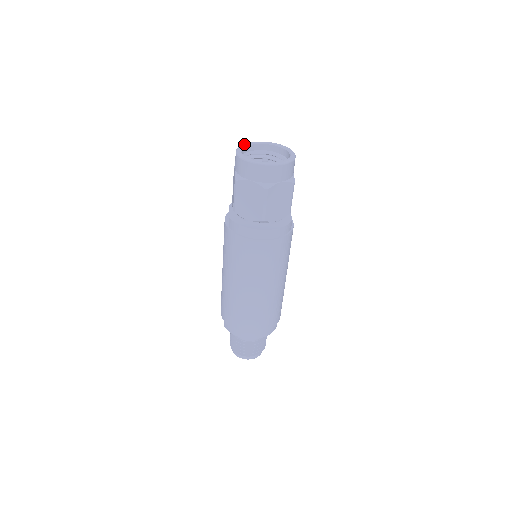
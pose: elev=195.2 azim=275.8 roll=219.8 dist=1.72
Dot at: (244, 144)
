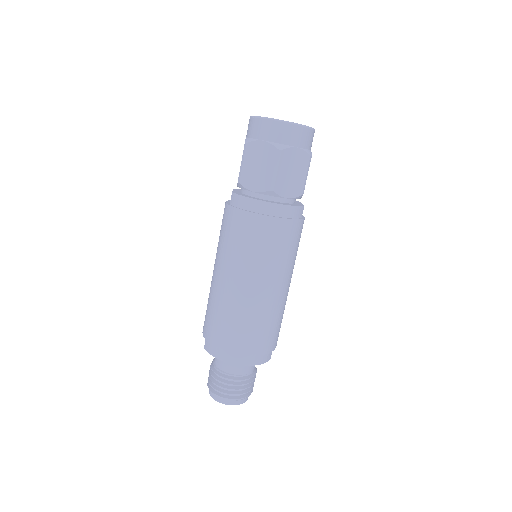
Dot at: occluded
